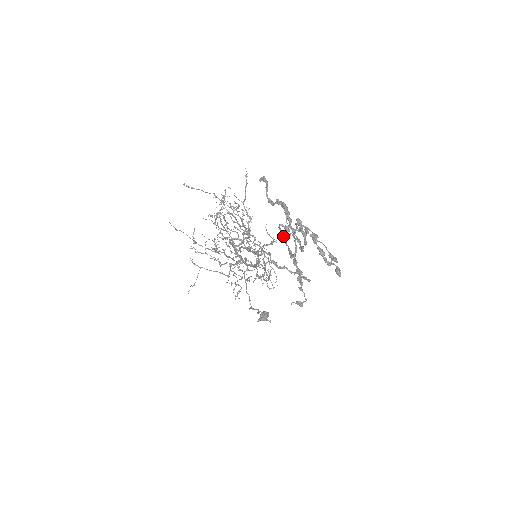
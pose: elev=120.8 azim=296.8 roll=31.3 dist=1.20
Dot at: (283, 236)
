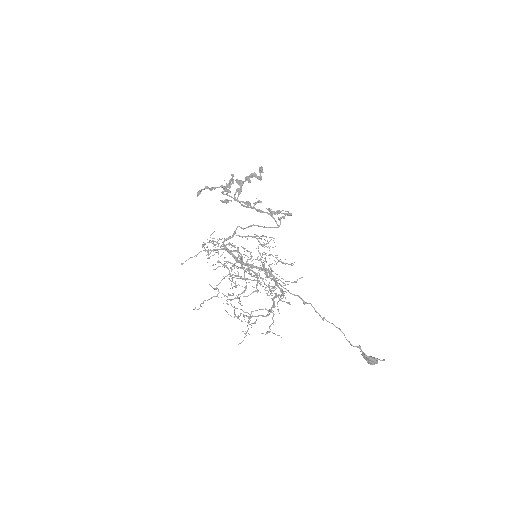
Dot at: (227, 191)
